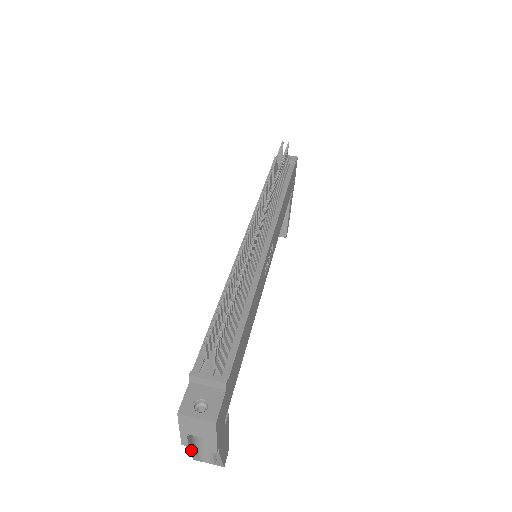
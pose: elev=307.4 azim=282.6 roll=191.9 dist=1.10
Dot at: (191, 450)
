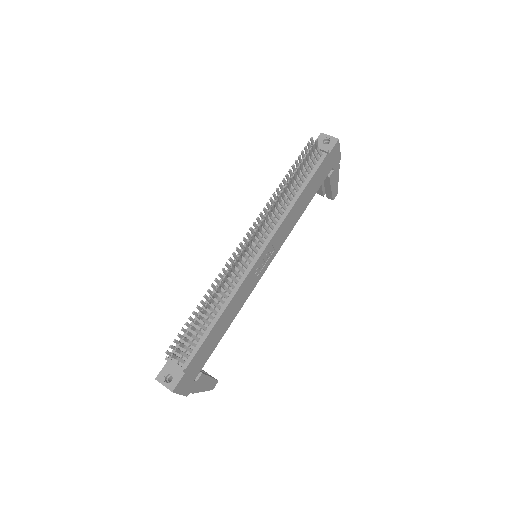
Dot at: occluded
